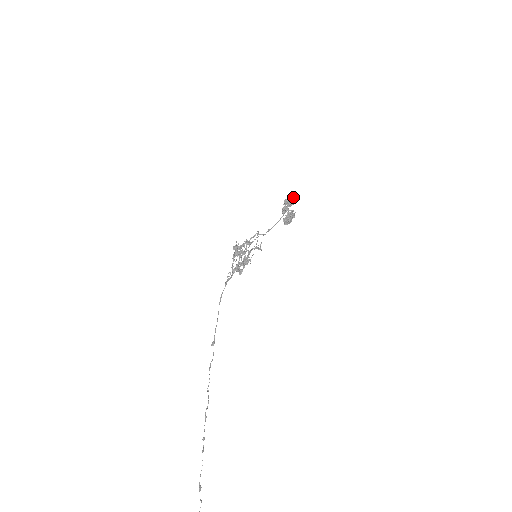
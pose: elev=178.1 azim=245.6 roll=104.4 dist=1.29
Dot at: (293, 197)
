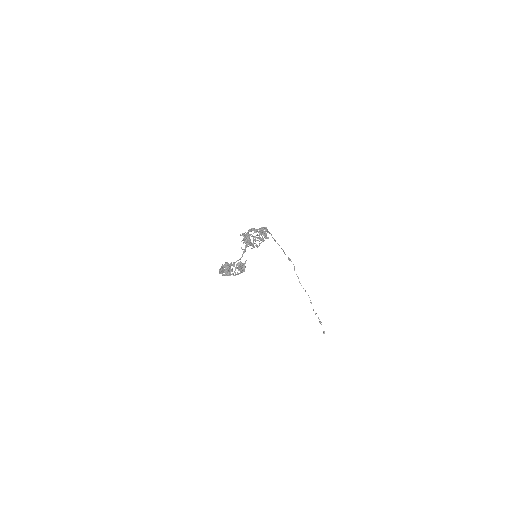
Dot at: occluded
